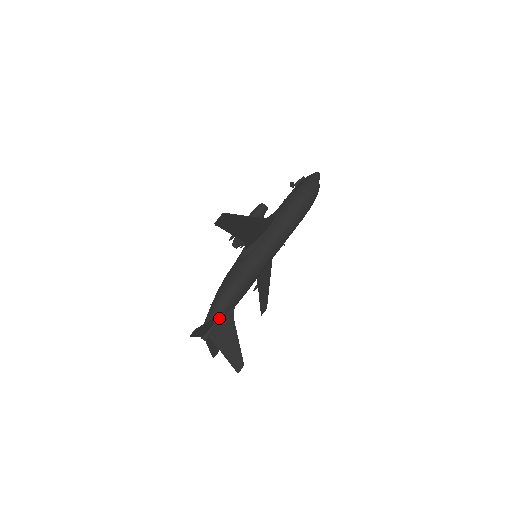
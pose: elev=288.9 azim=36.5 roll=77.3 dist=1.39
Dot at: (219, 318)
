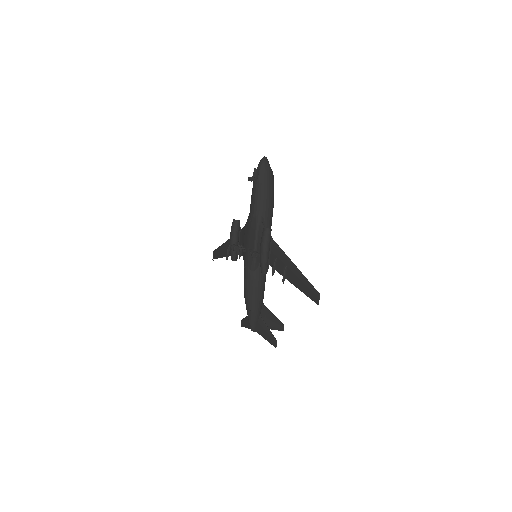
Dot at: (260, 314)
